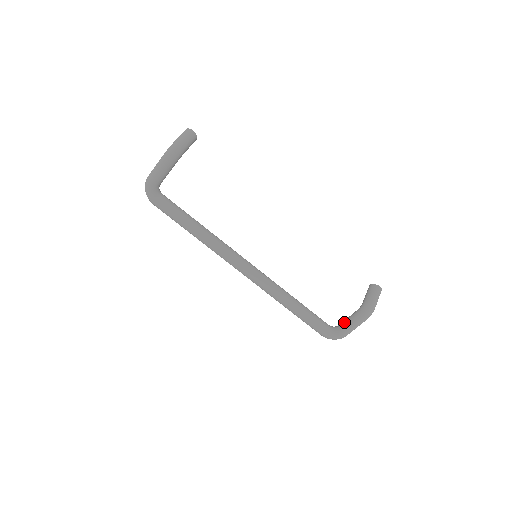
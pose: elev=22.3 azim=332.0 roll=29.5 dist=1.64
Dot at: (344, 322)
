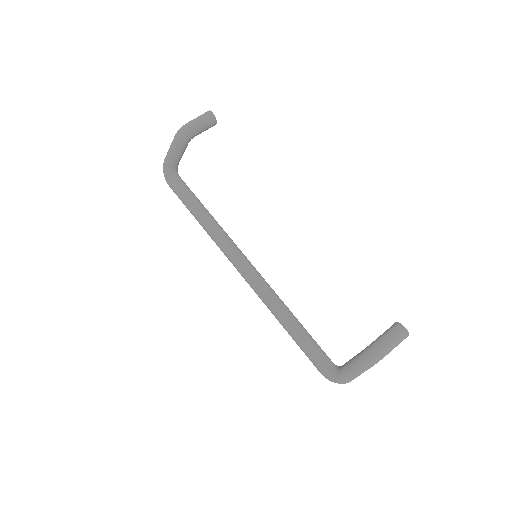
Dot at: (346, 362)
